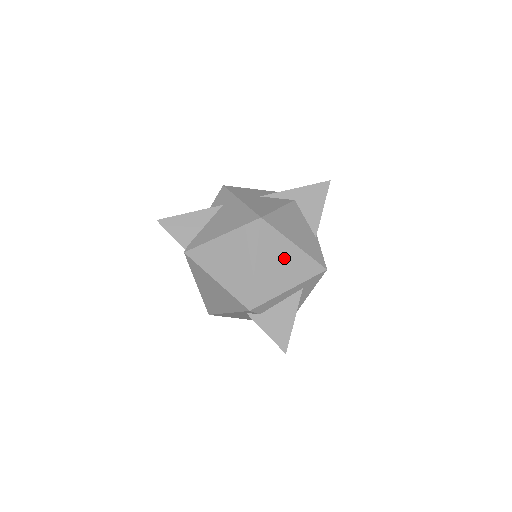
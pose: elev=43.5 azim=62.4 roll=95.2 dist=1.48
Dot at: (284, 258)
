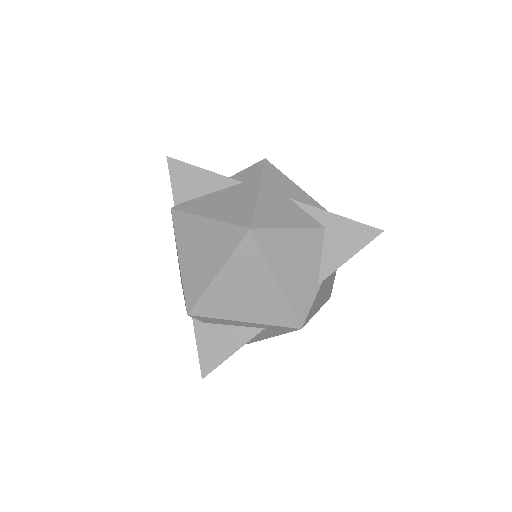
Dot at: (255, 287)
